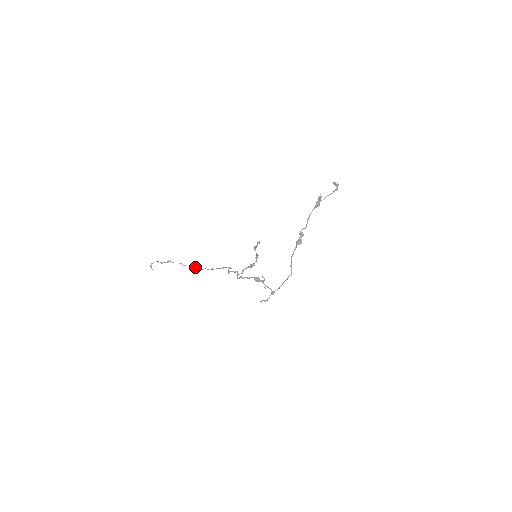
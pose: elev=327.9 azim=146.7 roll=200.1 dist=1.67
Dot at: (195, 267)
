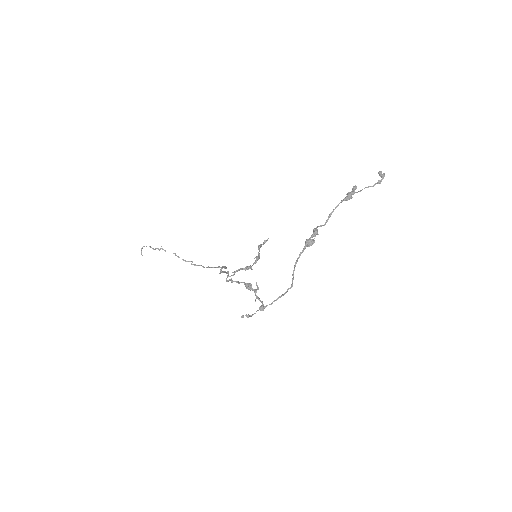
Dot at: (189, 261)
